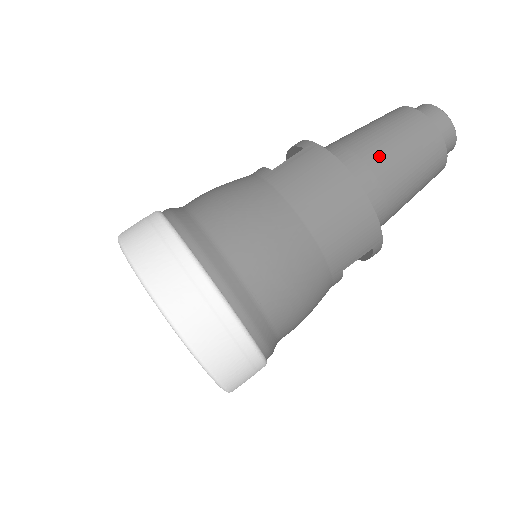
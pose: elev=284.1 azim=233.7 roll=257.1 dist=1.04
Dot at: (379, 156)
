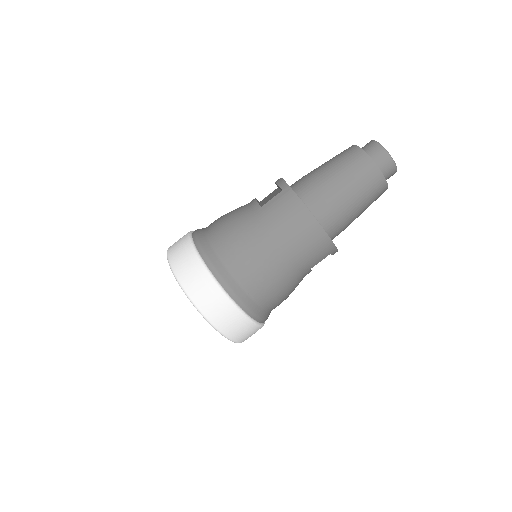
Dot at: (334, 193)
